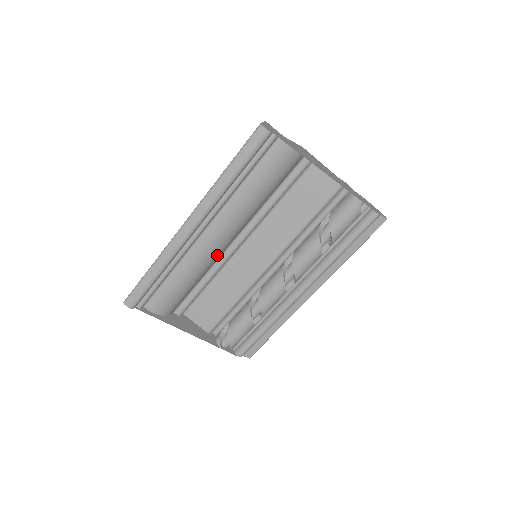
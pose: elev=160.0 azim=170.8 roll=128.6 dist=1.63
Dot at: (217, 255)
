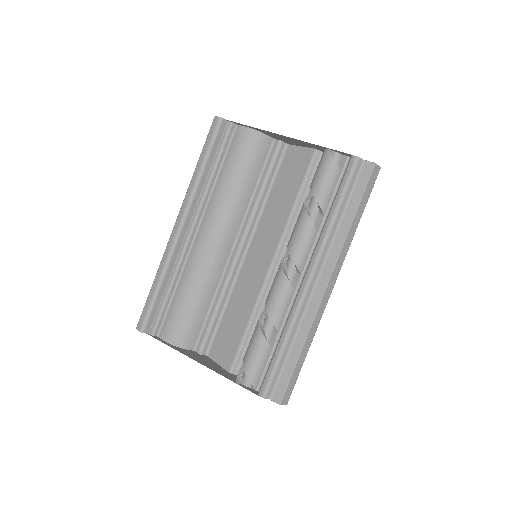
Dot at: (216, 261)
